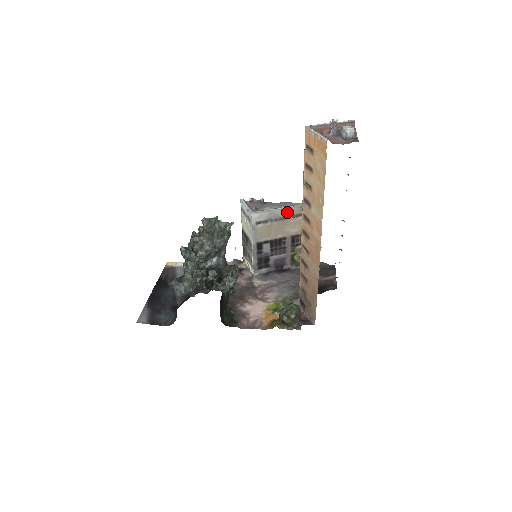
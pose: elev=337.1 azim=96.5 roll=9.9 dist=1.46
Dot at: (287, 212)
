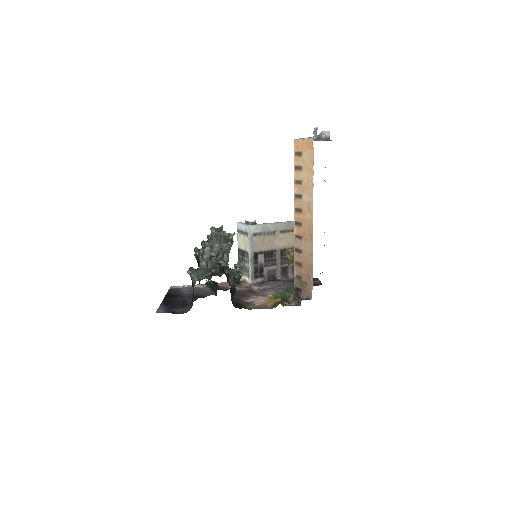
Dot at: (276, 227)
